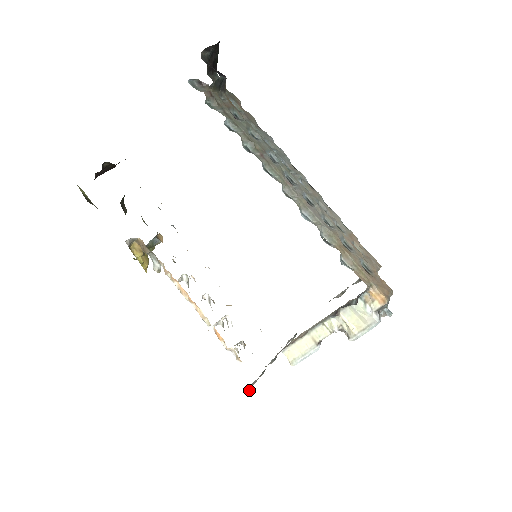
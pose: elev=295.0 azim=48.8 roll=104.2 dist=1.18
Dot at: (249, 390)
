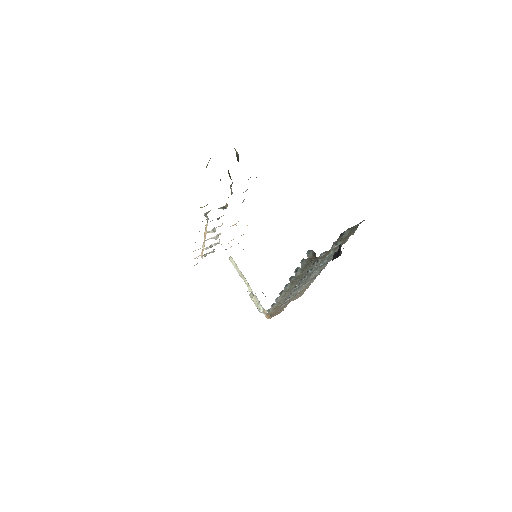
Dot at: occluded
